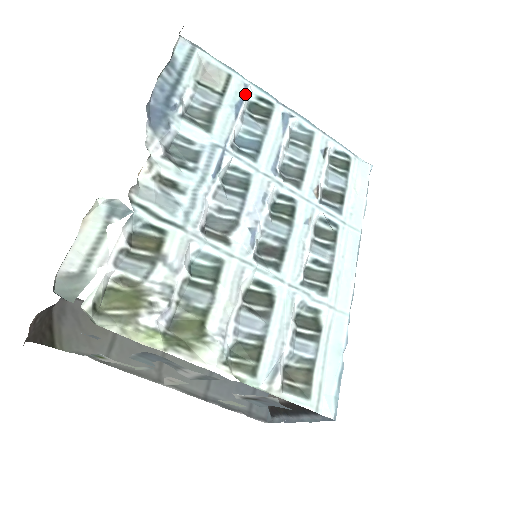
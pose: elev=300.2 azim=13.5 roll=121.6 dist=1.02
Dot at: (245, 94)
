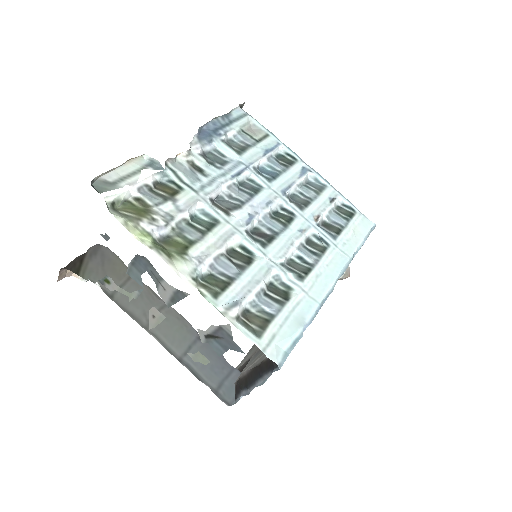
Dot at: (276, 147)
